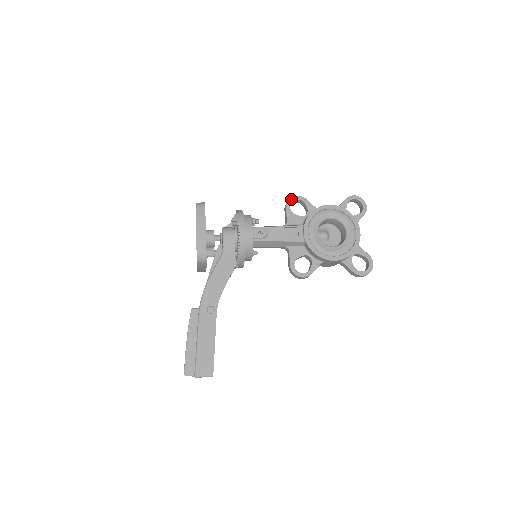
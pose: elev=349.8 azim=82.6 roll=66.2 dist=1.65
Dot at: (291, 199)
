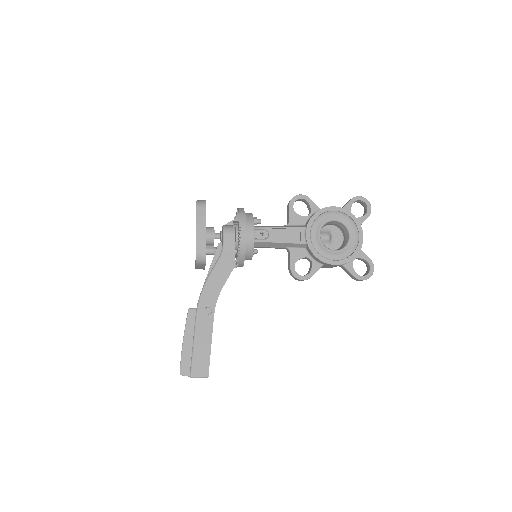
Dot at: (295, 198)
